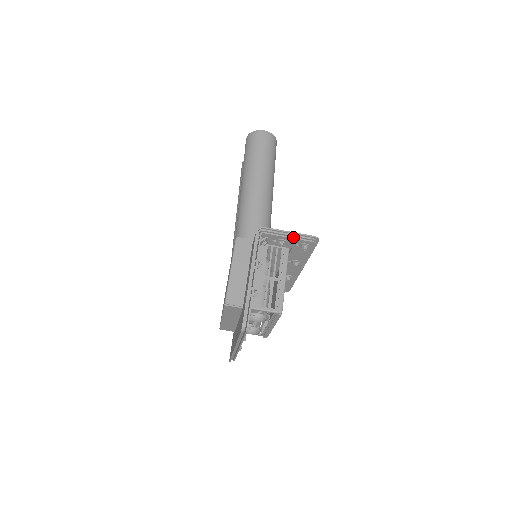
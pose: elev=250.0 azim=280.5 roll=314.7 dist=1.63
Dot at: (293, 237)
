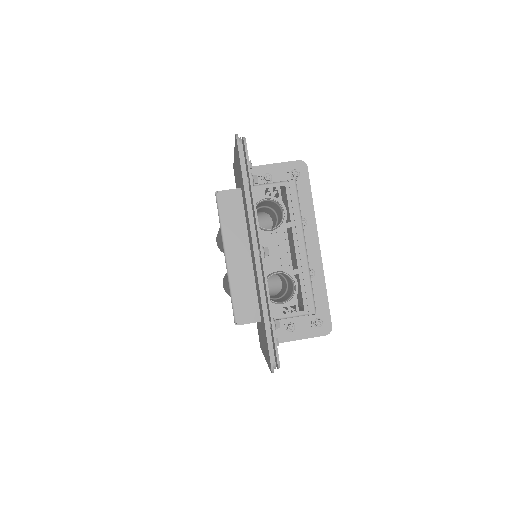
Dot at: (276, 164)
